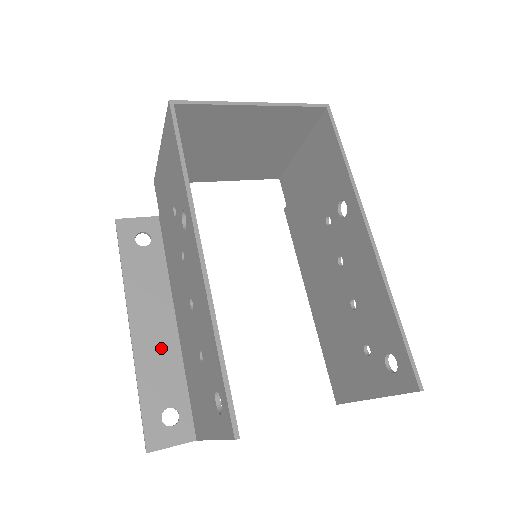
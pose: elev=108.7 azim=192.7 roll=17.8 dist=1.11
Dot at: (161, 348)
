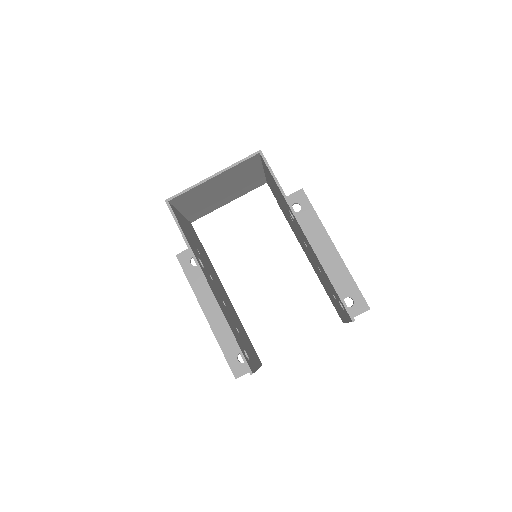
Dot at: occluded
